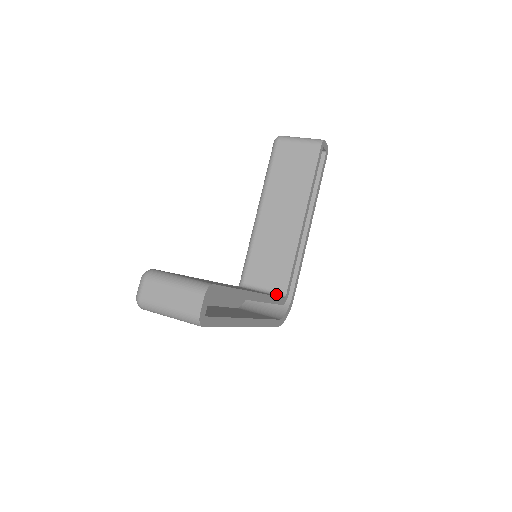
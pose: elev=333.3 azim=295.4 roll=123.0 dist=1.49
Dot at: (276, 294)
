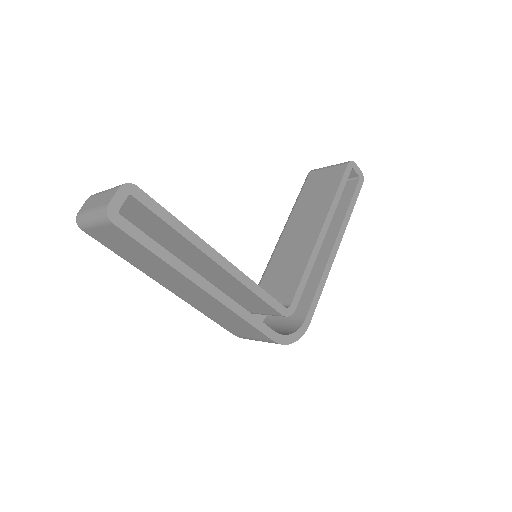
Dot at: occluded
